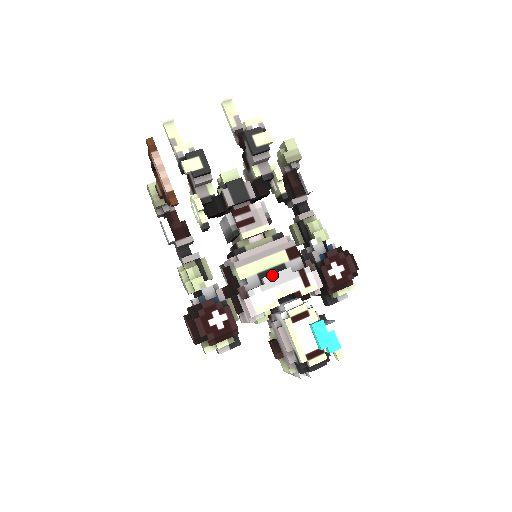
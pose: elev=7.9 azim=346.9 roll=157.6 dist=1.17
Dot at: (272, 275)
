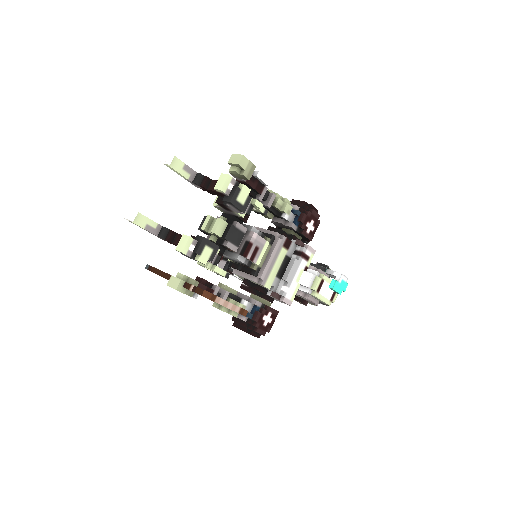
Dot at: (289, 273)
